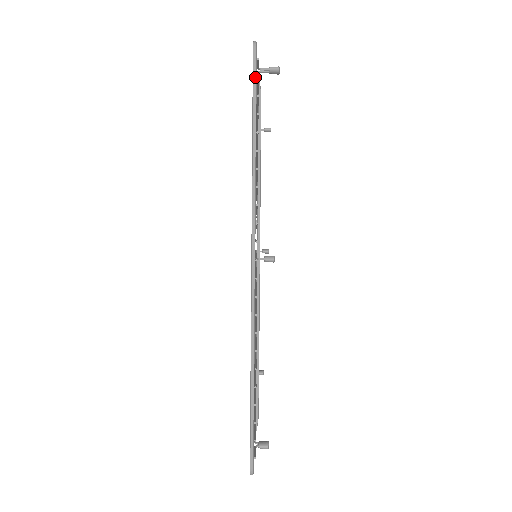
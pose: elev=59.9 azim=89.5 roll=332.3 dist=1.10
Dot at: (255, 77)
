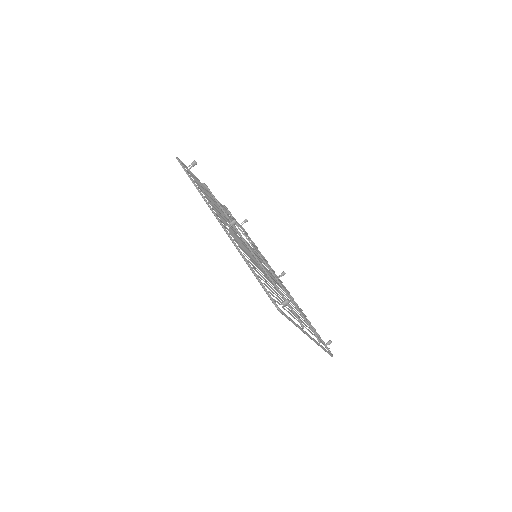
Dot at: (182, 166)
